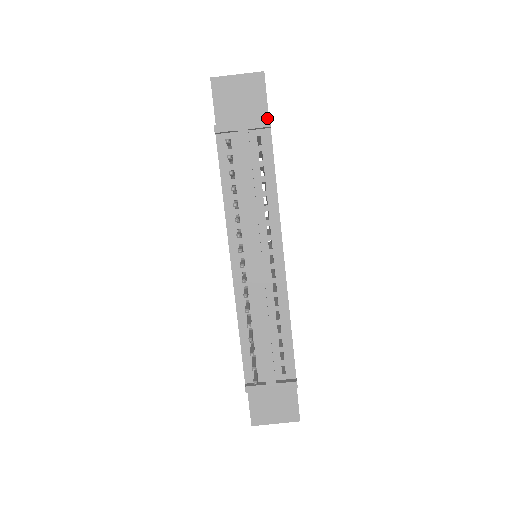
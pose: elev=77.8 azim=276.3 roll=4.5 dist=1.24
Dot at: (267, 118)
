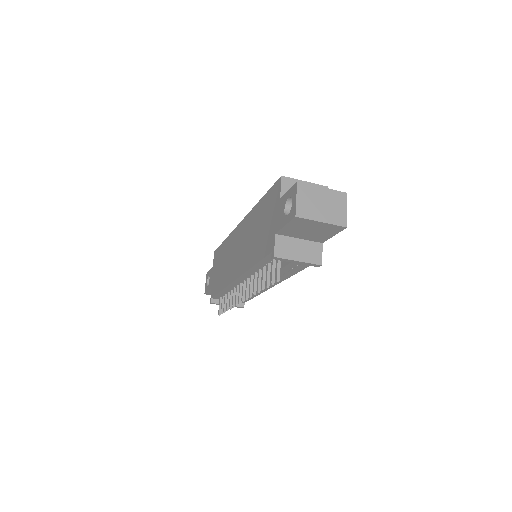
Dot at: (323, 241)
